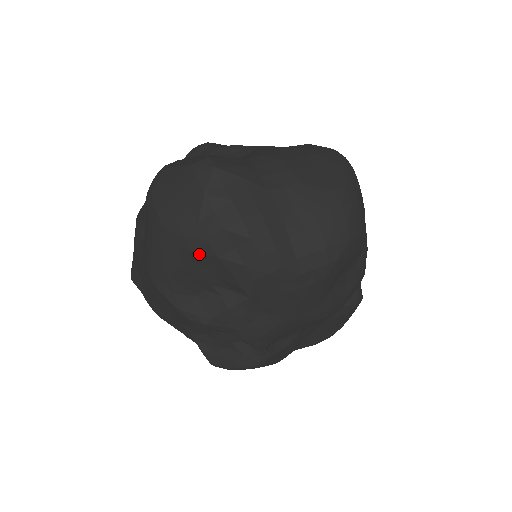
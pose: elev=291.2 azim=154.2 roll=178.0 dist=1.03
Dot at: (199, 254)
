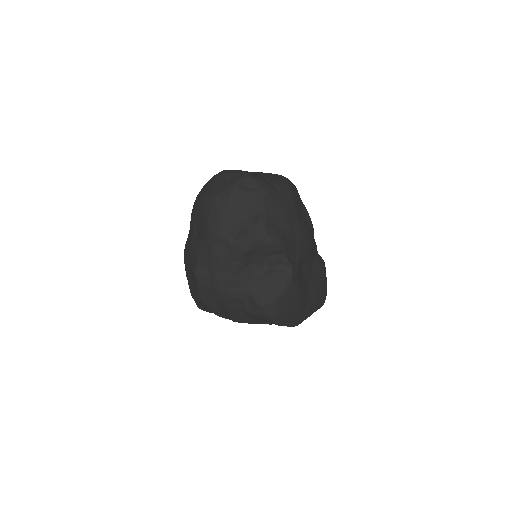
Dot at: (233, 194)
